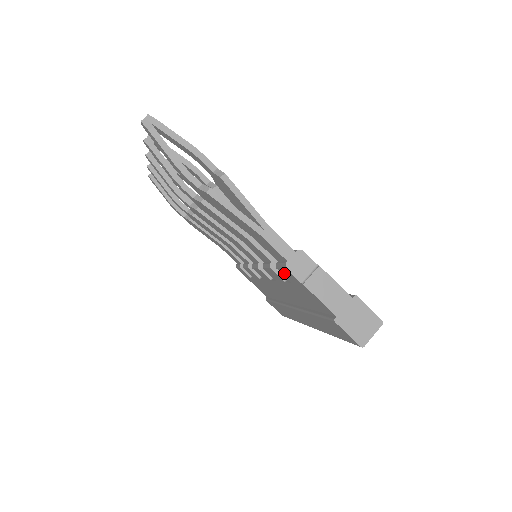
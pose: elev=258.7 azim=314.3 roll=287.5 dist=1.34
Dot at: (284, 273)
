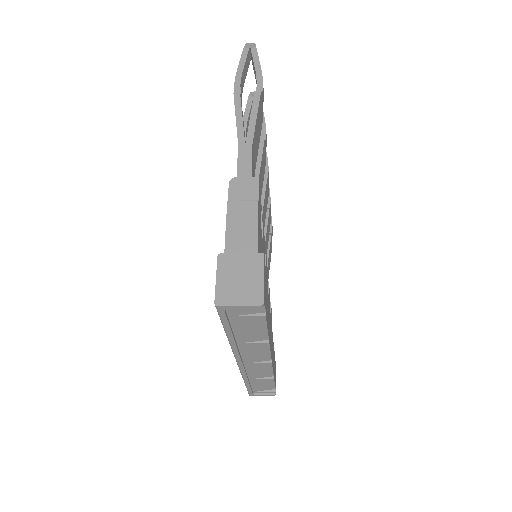
Dot at: occluded
